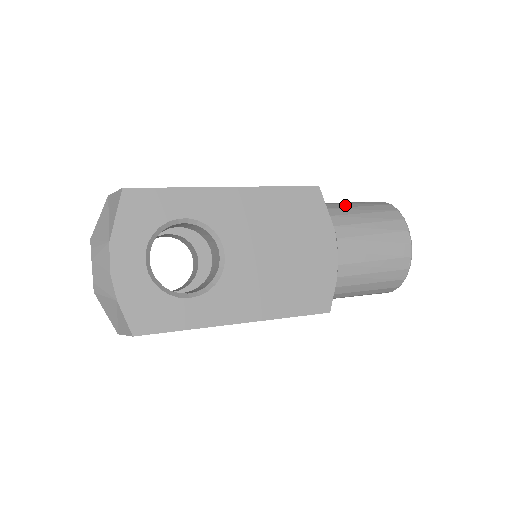
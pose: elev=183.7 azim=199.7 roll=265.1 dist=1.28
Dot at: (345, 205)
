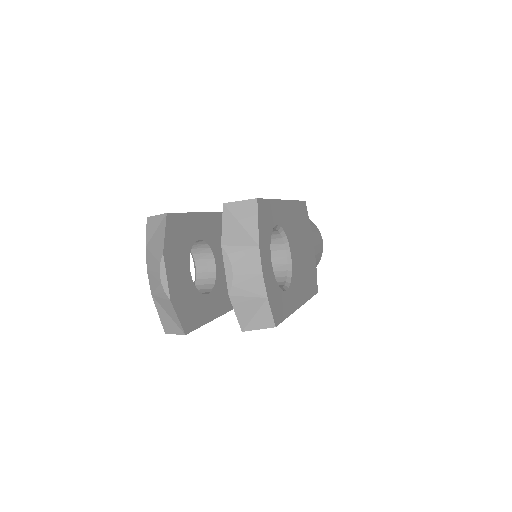
Dot at: occluded
